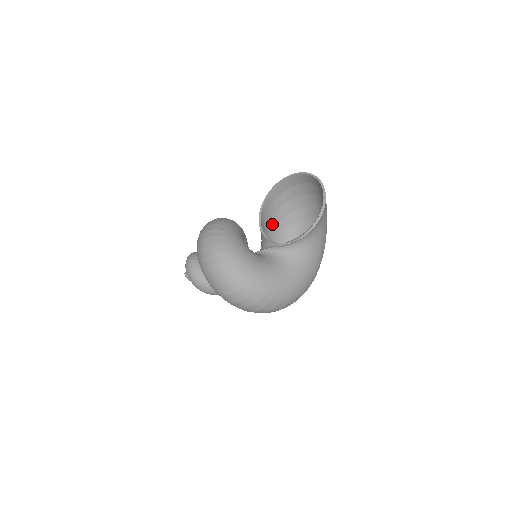
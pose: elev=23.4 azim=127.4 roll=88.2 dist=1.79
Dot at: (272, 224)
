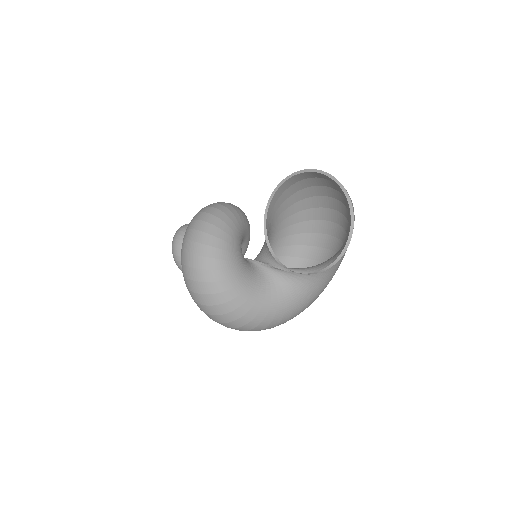
Dot at: (283, 209)
